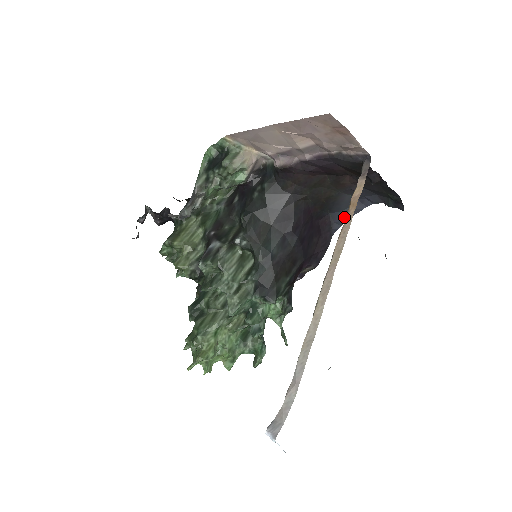
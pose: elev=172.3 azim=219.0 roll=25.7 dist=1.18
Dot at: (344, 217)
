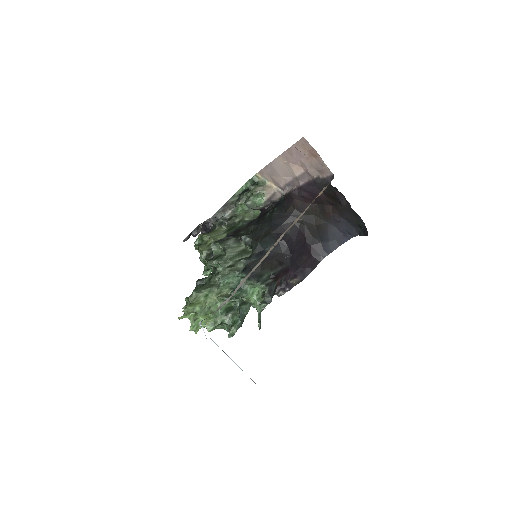
Dot at: (331, 247)
